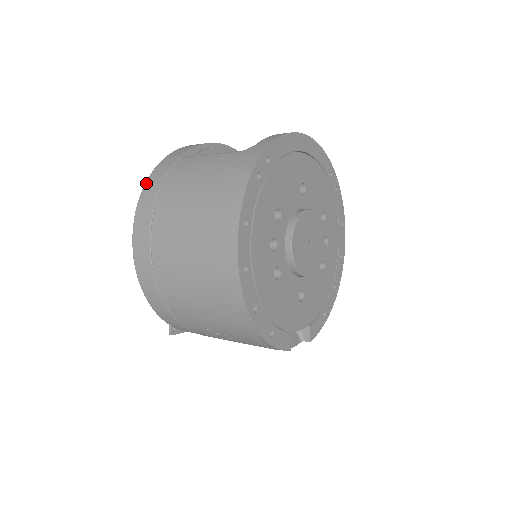
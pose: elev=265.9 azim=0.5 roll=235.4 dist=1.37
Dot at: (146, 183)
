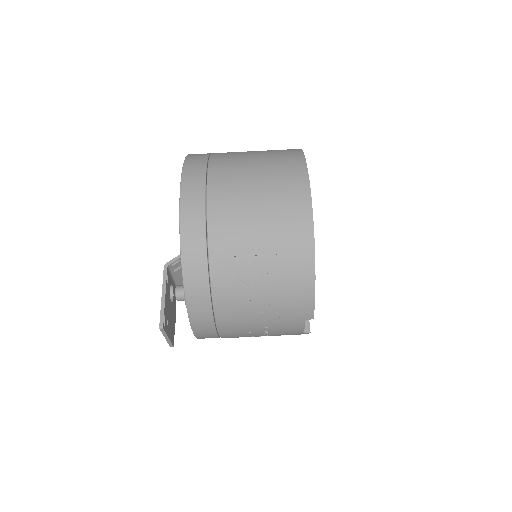
Dot at: (187, 158)
